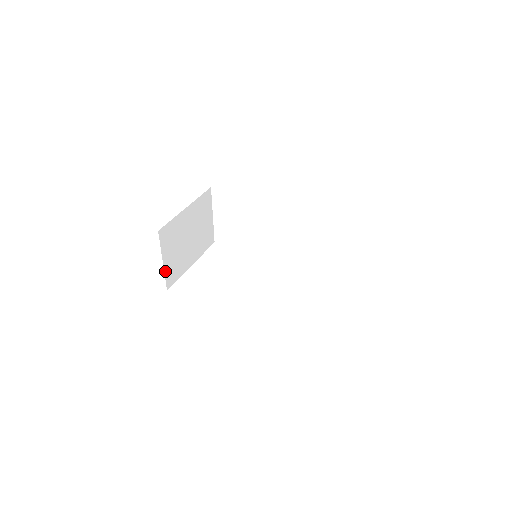
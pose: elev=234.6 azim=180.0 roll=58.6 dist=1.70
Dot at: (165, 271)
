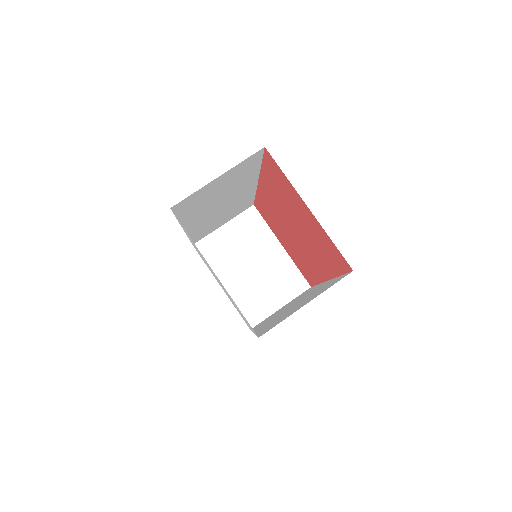
Dot at: (214, 233)
